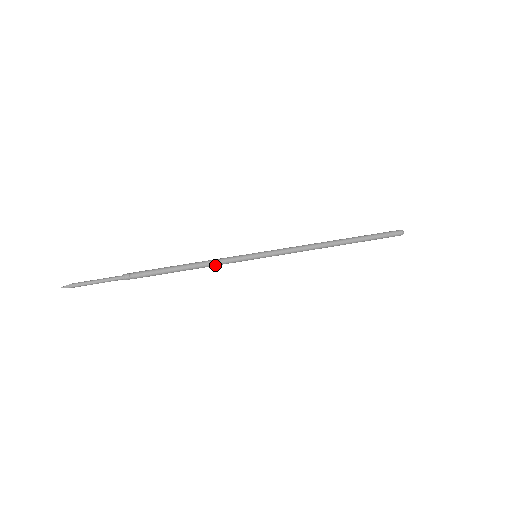
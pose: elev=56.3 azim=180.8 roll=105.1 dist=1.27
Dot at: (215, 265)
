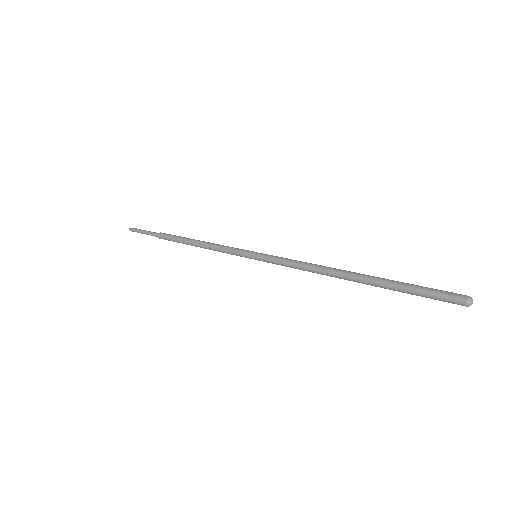
Dot at: (220, 251)
